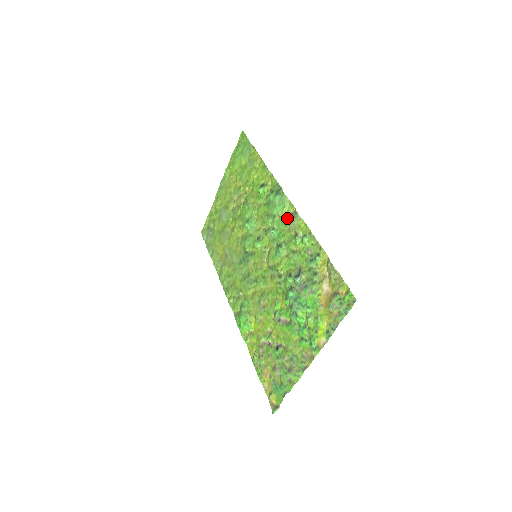
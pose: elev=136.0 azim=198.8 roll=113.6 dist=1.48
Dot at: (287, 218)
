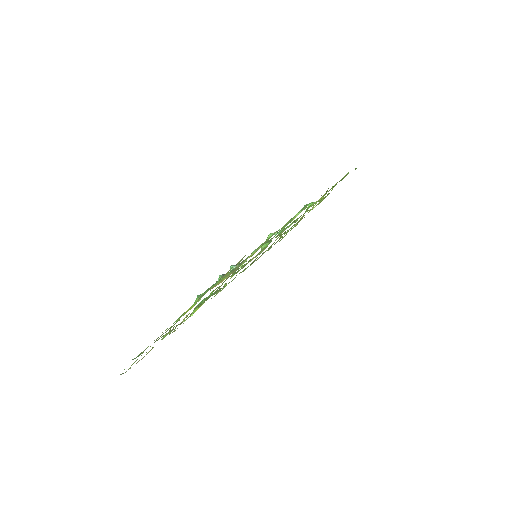
Dot at: occluded
